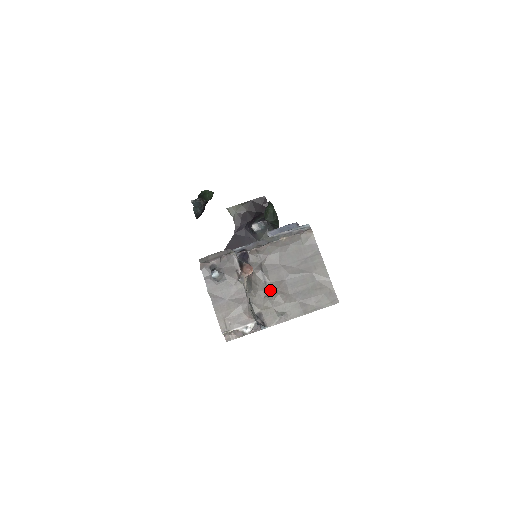
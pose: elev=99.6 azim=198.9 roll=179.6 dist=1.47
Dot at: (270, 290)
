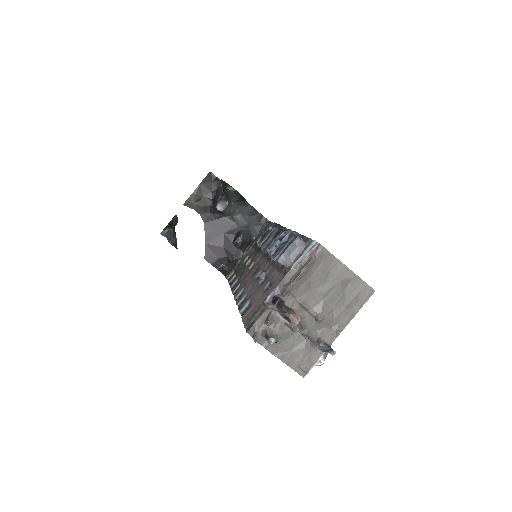
Dot at: (316, 316)
